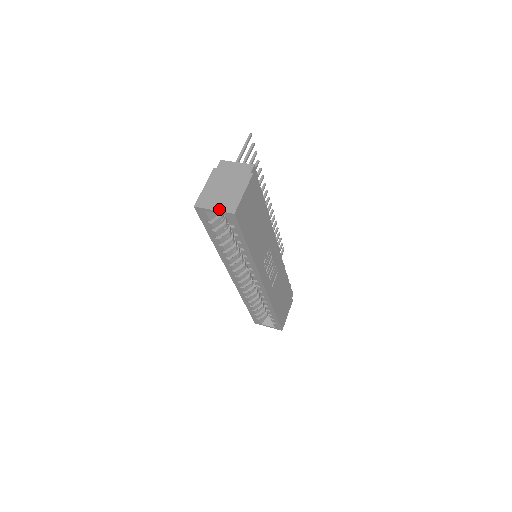
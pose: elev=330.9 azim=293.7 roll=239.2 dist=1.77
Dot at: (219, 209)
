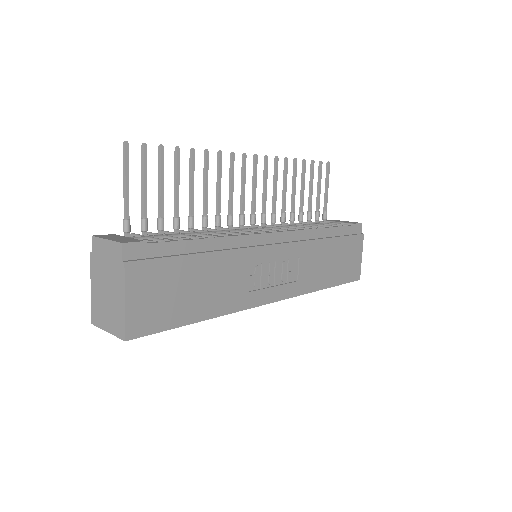
Dot at: (111, 331)
